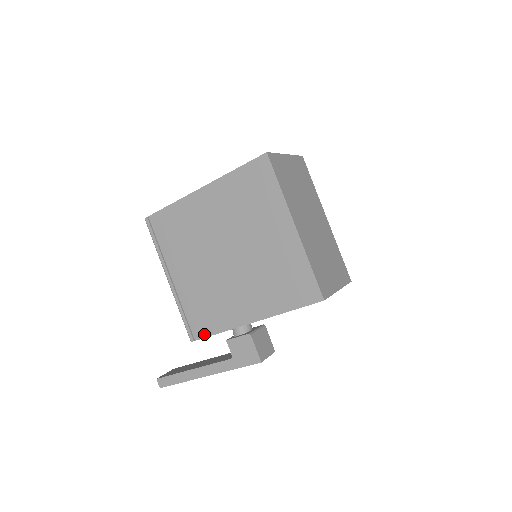
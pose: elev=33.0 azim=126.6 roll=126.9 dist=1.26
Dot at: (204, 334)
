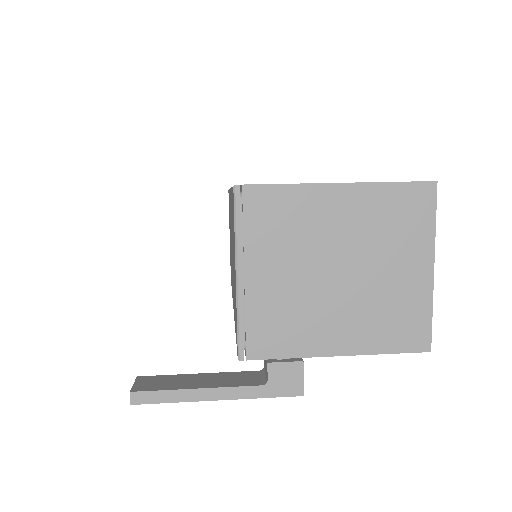
Dot at: (264, 355)
